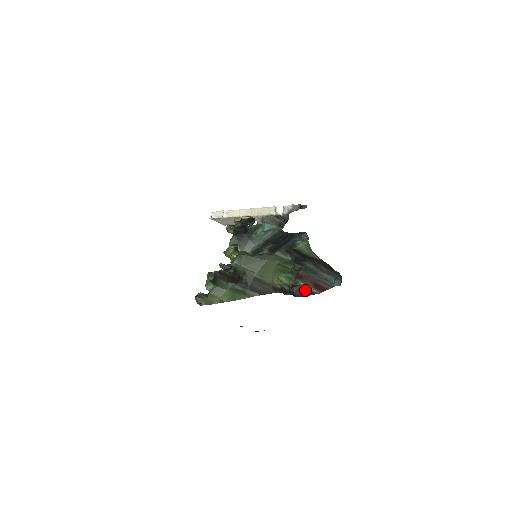
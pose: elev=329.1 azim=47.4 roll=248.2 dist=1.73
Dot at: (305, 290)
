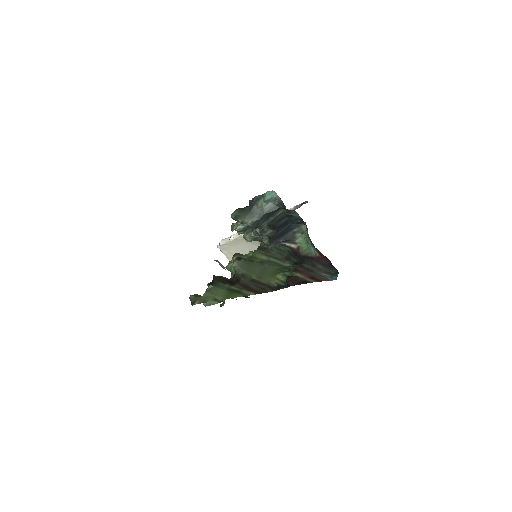
Dot at: (301, 280)
